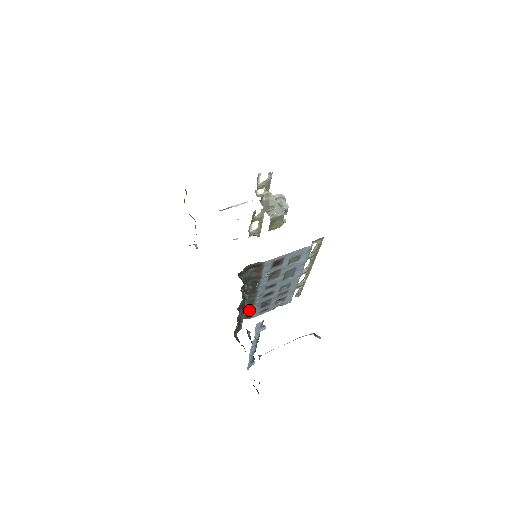
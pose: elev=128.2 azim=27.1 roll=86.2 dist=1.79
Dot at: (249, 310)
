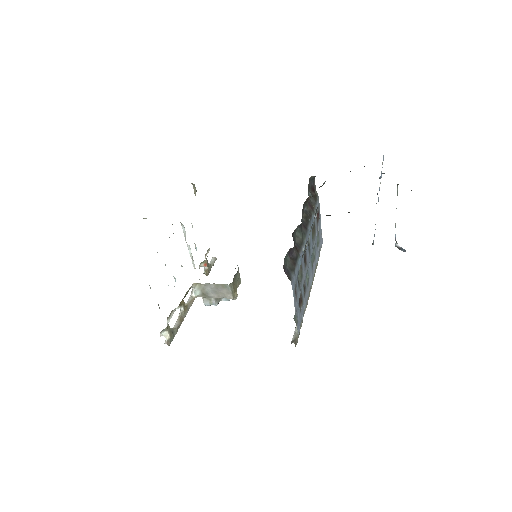
Dot at: (293, 260)
